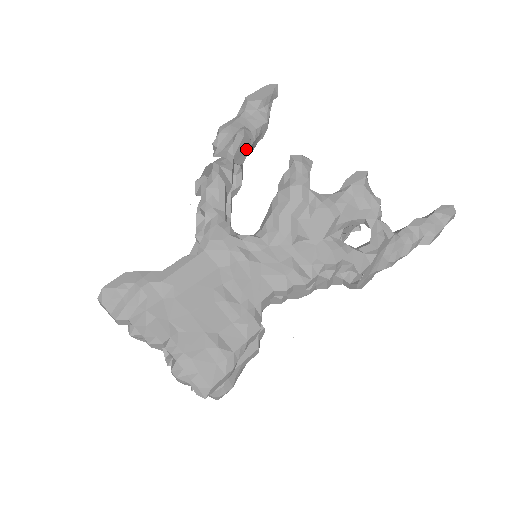
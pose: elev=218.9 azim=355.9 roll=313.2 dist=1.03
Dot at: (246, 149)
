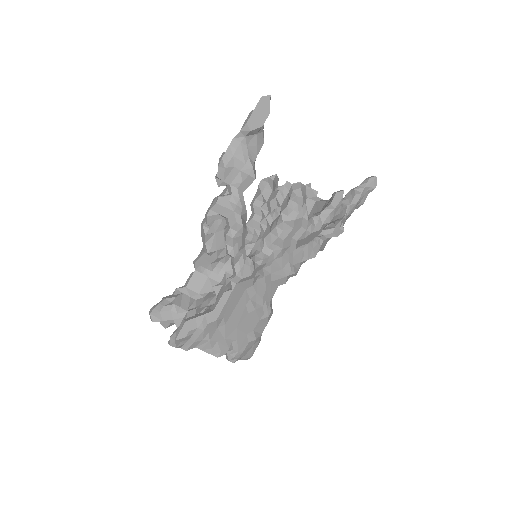
Dot at: occluded
